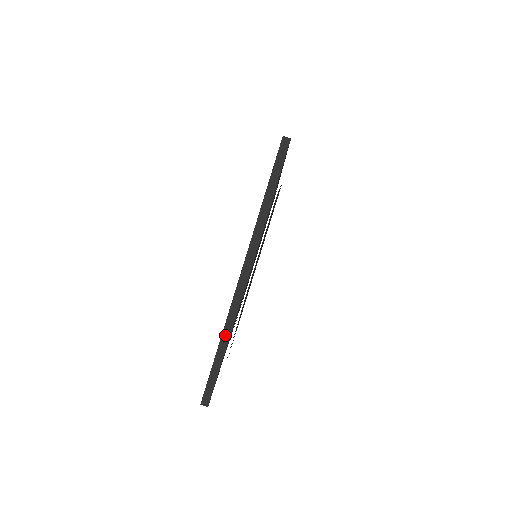
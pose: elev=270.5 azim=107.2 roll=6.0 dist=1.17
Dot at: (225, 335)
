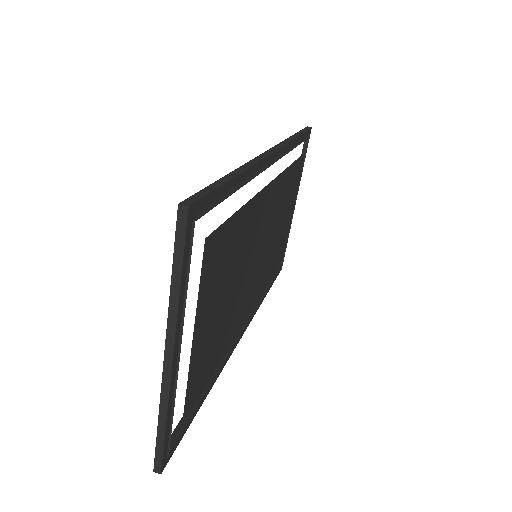
Dot at: (162, 415)
